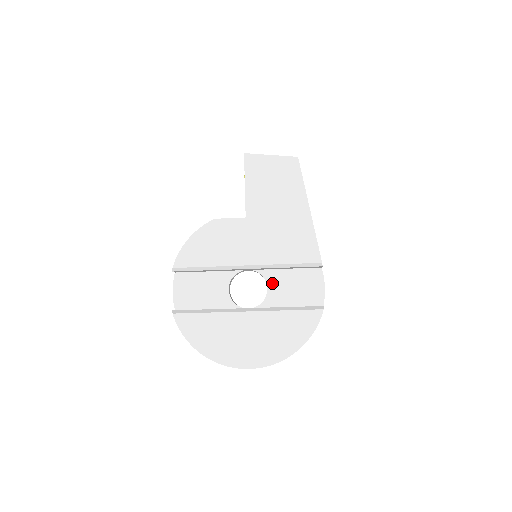
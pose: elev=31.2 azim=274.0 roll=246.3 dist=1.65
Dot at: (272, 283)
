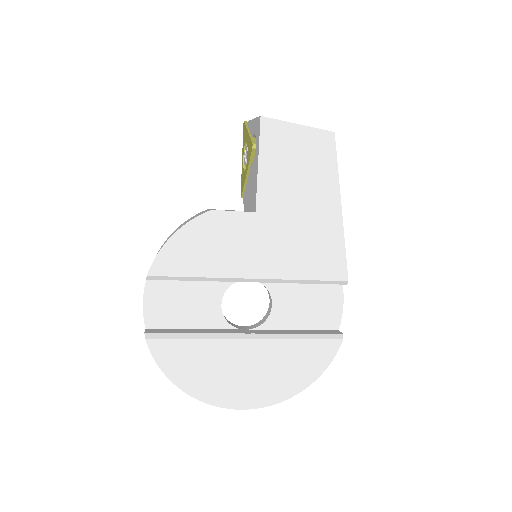
Dot at: (279, 299)
